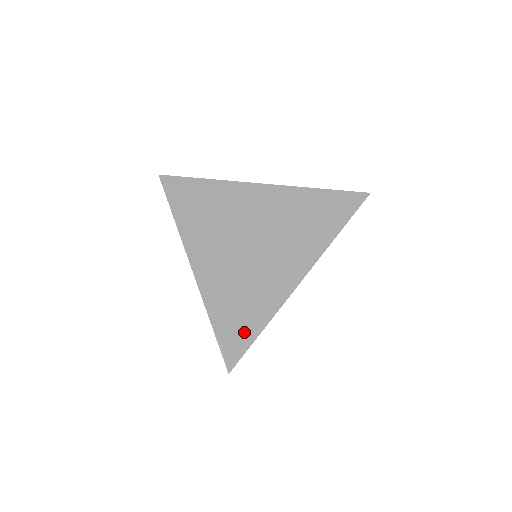
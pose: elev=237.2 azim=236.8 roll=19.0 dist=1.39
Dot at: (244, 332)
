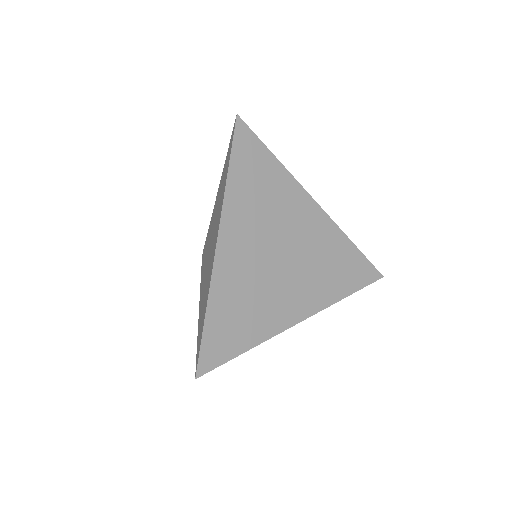
Dot at: (230, 344)
